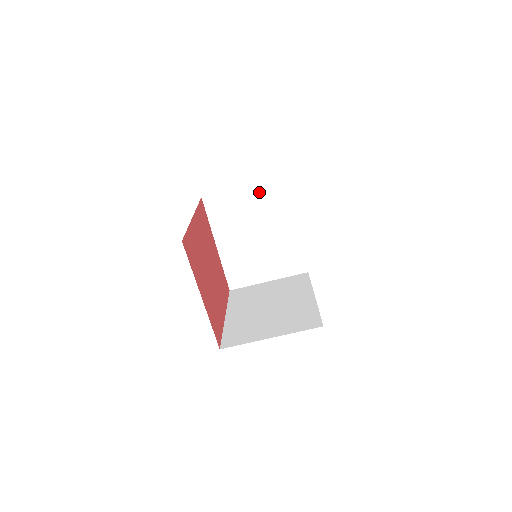
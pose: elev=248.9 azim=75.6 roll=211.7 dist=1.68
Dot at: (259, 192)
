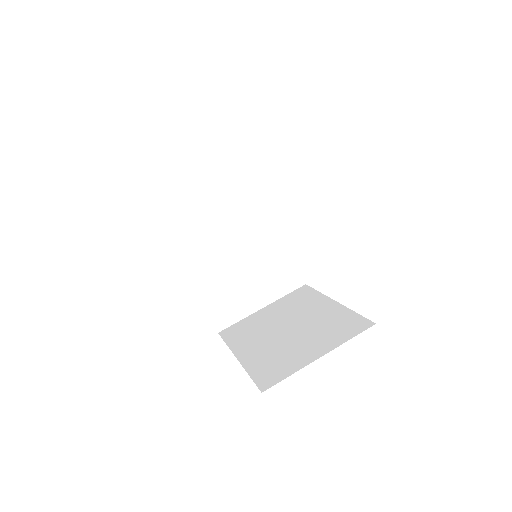
Dot at: (281, 303)
